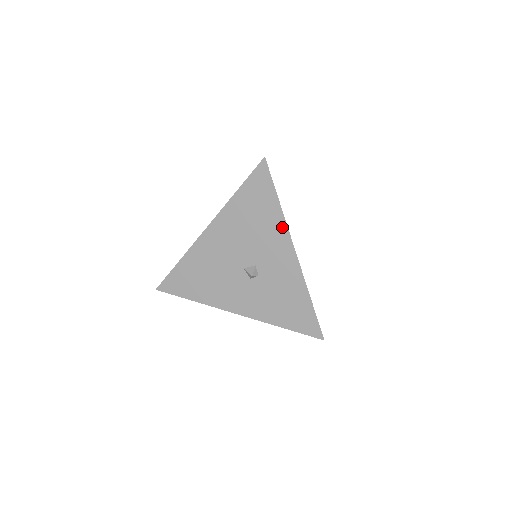
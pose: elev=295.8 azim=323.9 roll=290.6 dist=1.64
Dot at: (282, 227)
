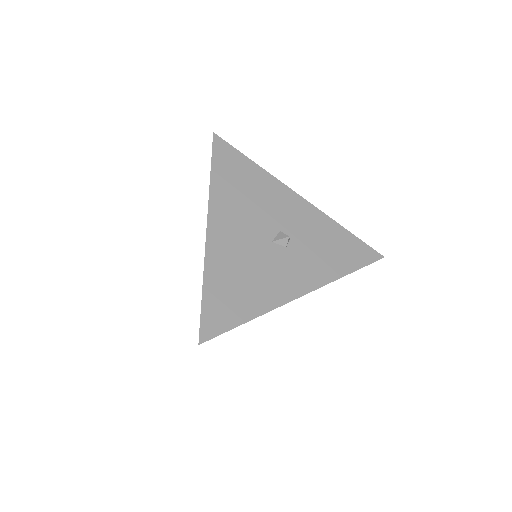
Dot at: (273, 182)
